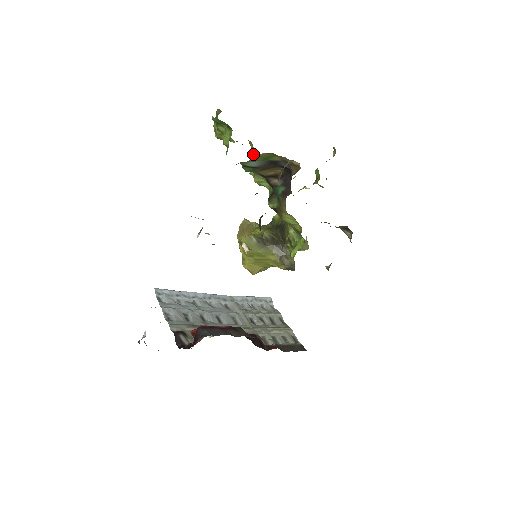
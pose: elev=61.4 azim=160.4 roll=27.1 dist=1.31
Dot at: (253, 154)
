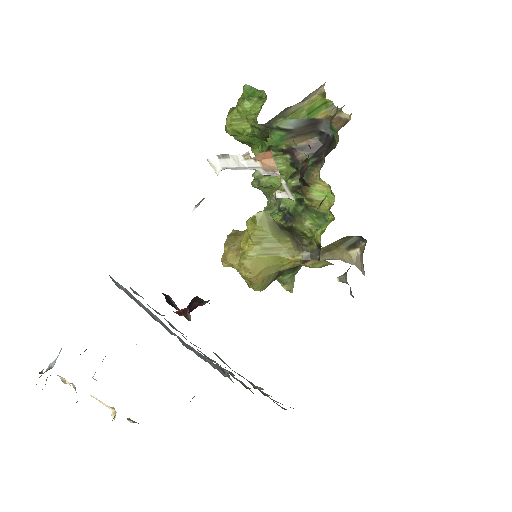
Dot at: (266, 148)
